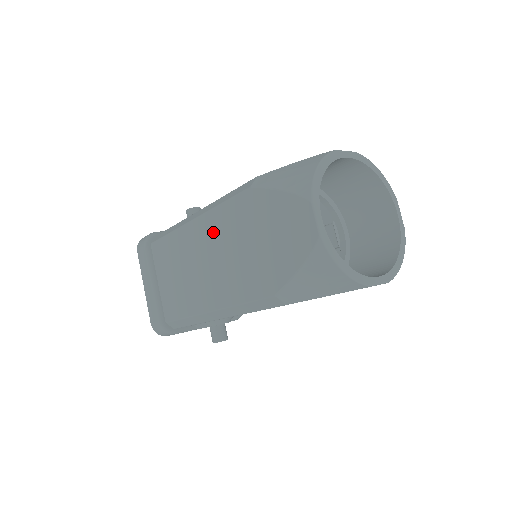
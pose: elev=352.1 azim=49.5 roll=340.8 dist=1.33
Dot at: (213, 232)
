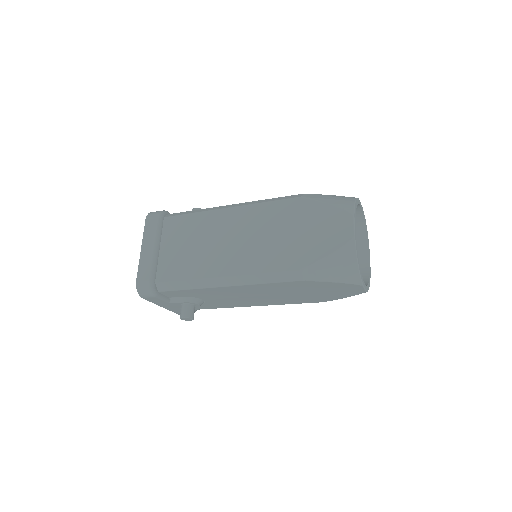
Dot at: (250, 219)
